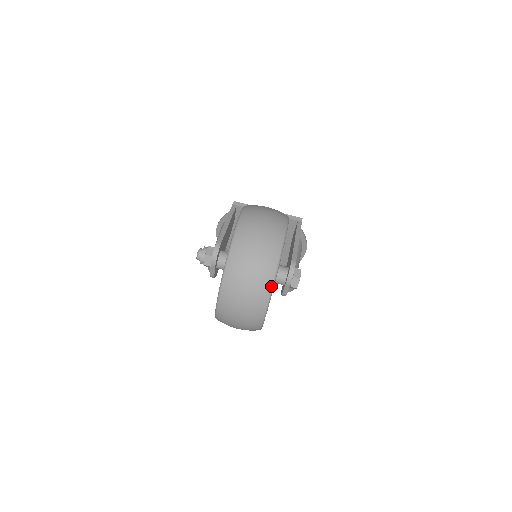
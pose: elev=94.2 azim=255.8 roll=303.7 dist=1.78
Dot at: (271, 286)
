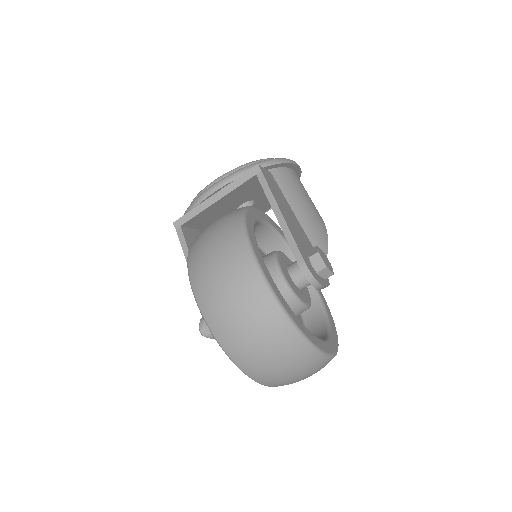
Dot at: (308, 346)
